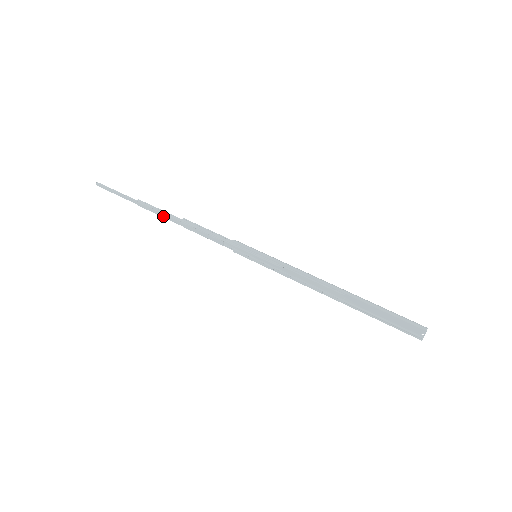
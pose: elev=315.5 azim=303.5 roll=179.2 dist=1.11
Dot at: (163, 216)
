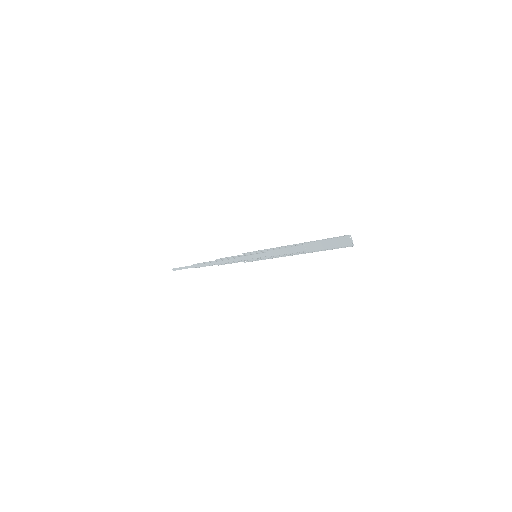
Dot at: (207, 265)
